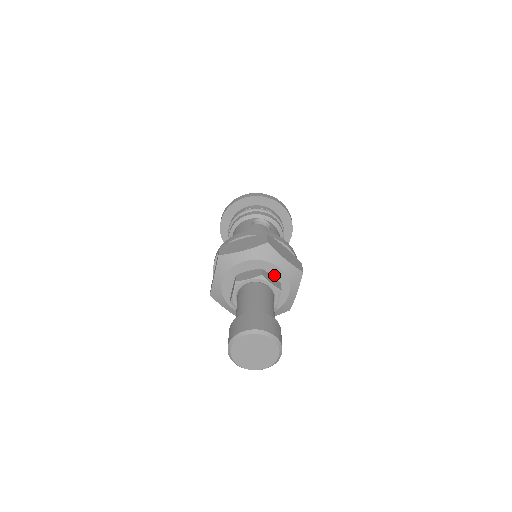
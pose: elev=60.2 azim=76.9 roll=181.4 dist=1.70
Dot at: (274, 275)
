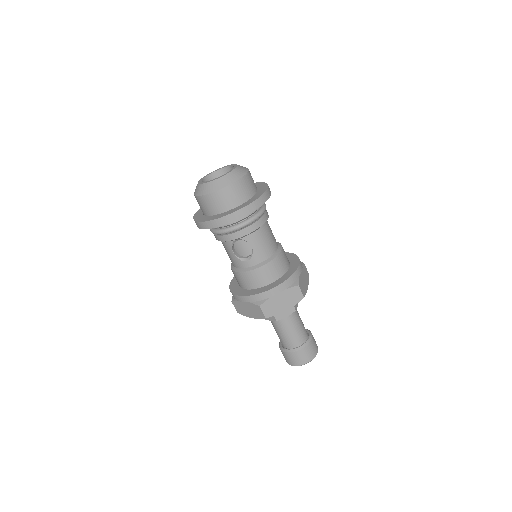
Dot at: occluded
